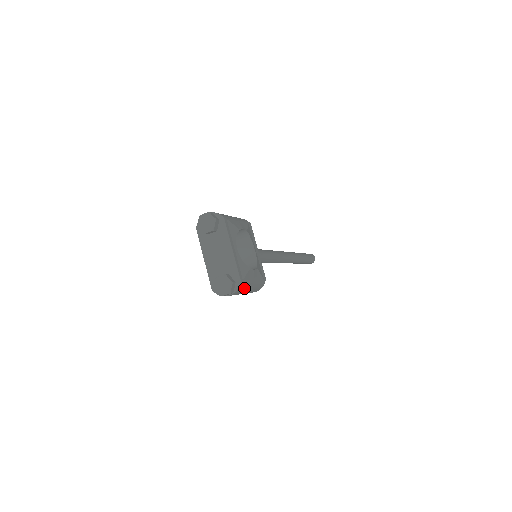
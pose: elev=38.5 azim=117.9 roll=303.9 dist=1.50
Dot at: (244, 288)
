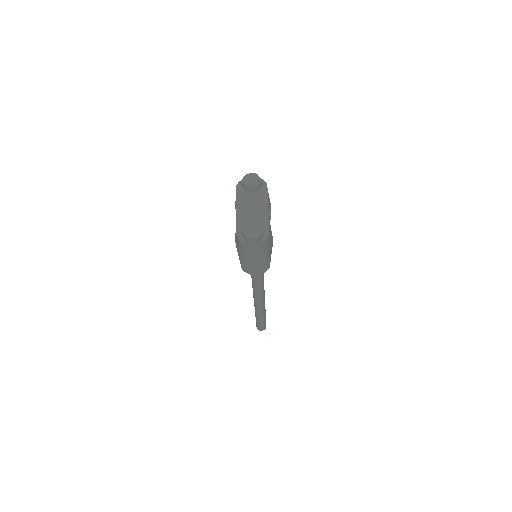
Dot at: (264, 248)
